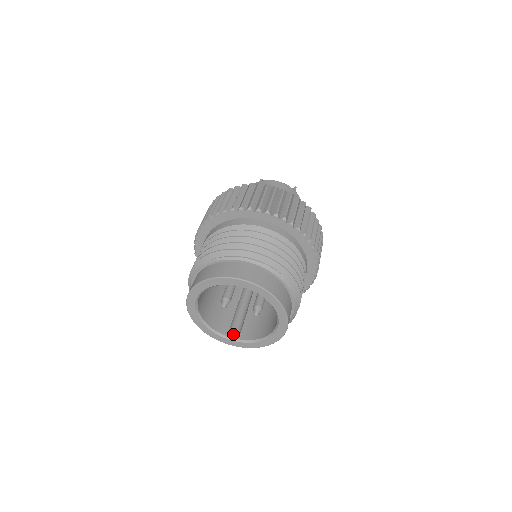
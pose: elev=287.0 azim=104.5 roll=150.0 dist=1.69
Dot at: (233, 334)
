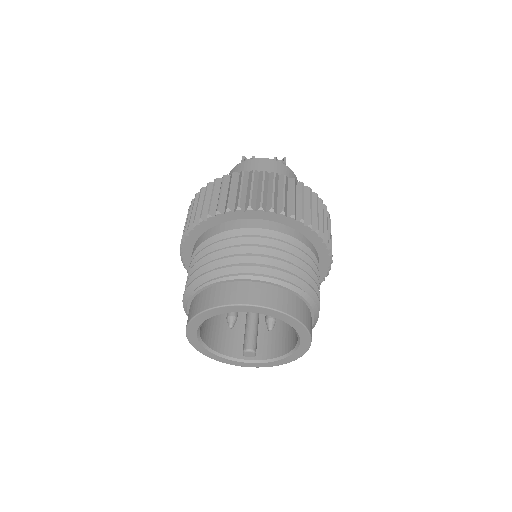
Dot at: (248, 355)
